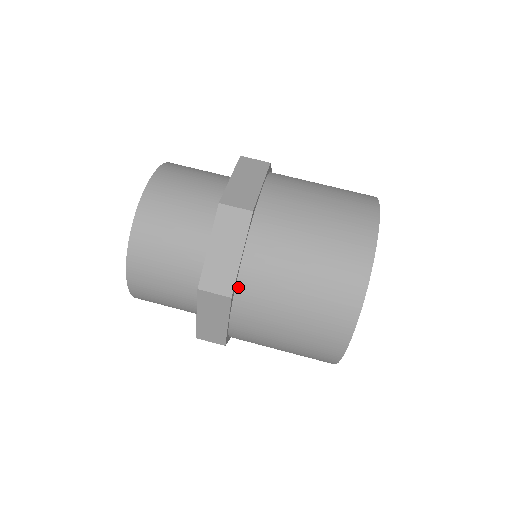
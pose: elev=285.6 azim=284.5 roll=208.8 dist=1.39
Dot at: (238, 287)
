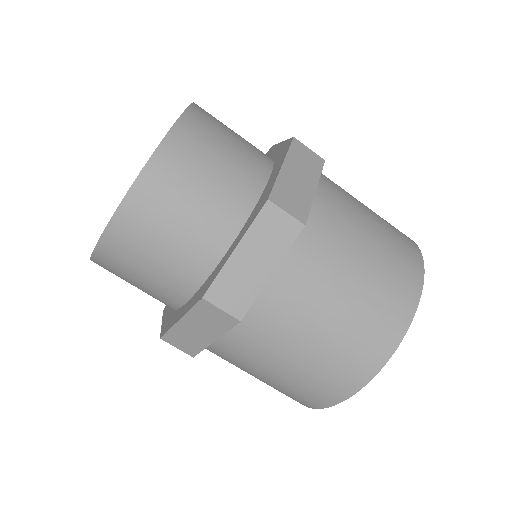
Dot at: occluded
